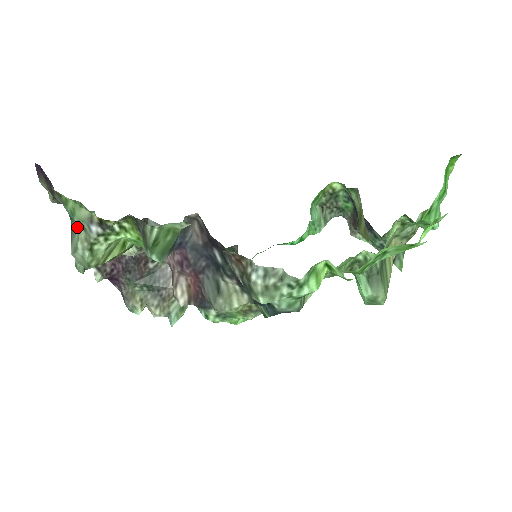
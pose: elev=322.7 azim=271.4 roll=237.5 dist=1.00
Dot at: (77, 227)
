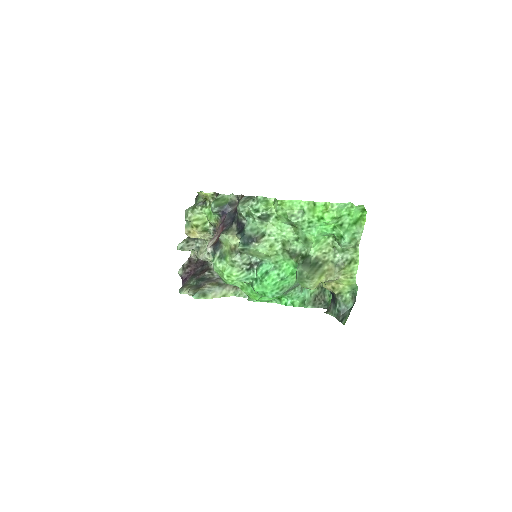
Dot at: (195, 204)
